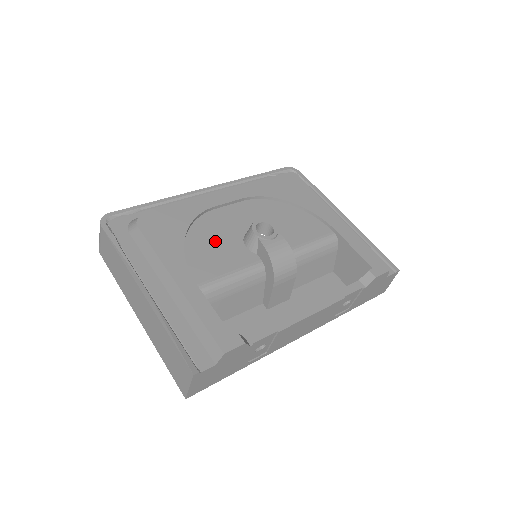
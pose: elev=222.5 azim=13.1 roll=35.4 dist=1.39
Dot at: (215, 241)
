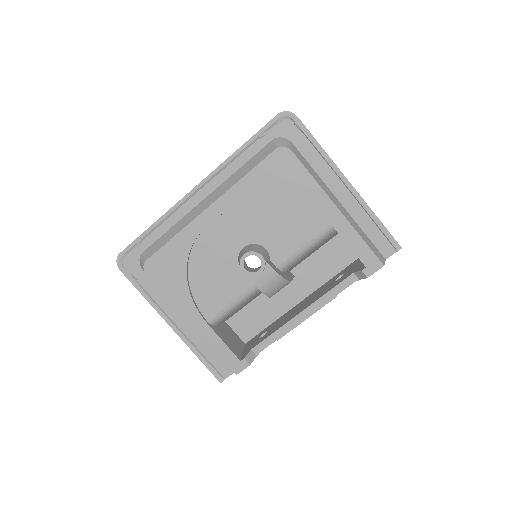
Dot at: (213, 270)
